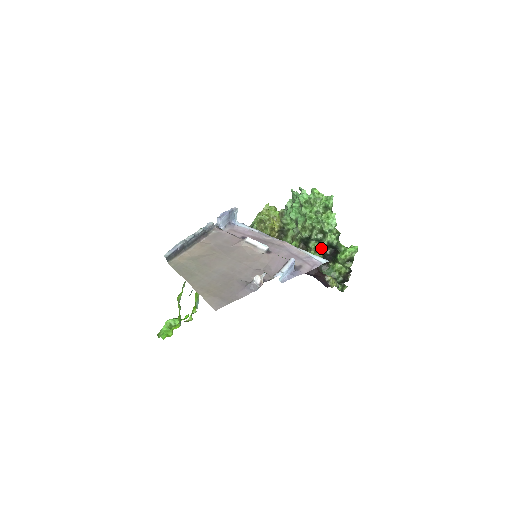
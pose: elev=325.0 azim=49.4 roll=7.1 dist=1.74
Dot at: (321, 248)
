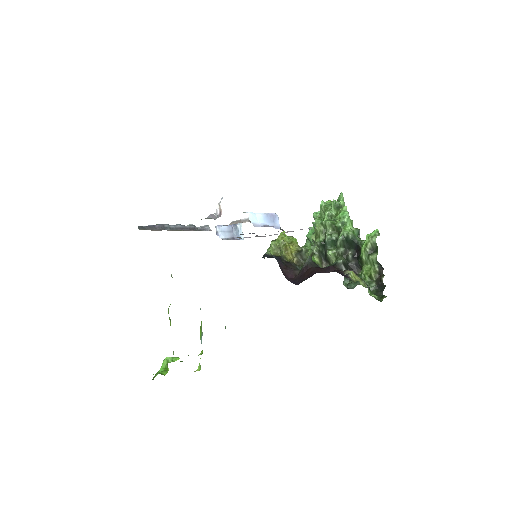
Dot at: (340, 250)
